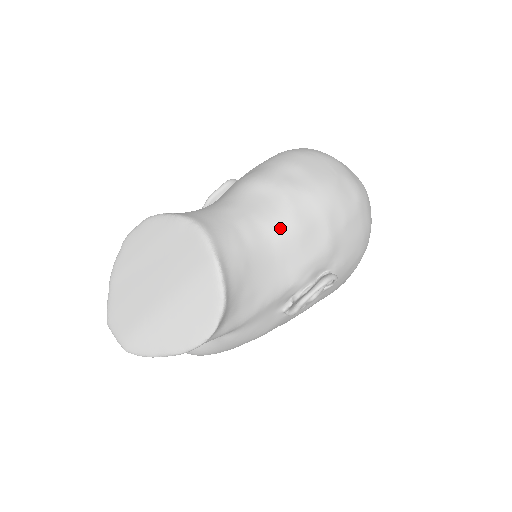
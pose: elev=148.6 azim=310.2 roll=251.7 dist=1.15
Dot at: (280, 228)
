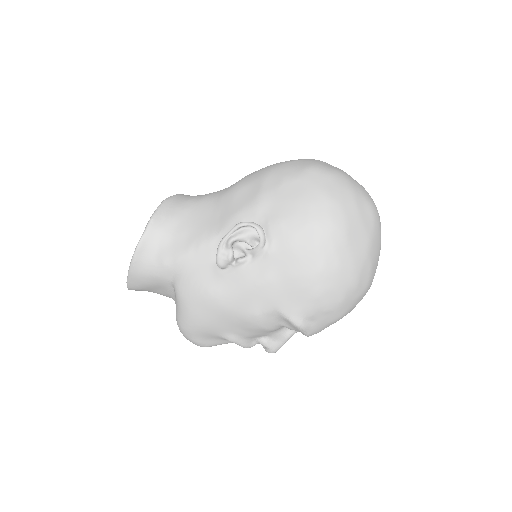
Dot at: (226, 191)
